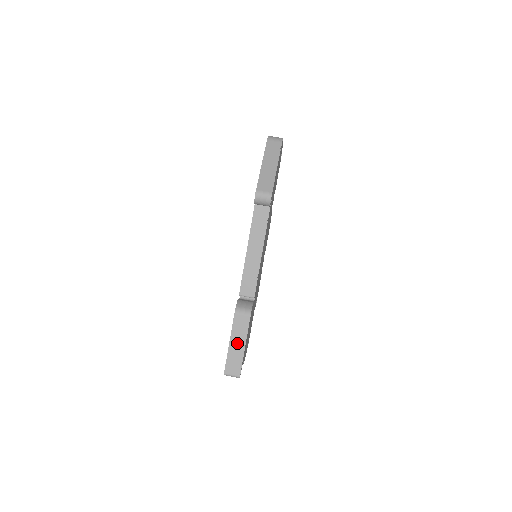
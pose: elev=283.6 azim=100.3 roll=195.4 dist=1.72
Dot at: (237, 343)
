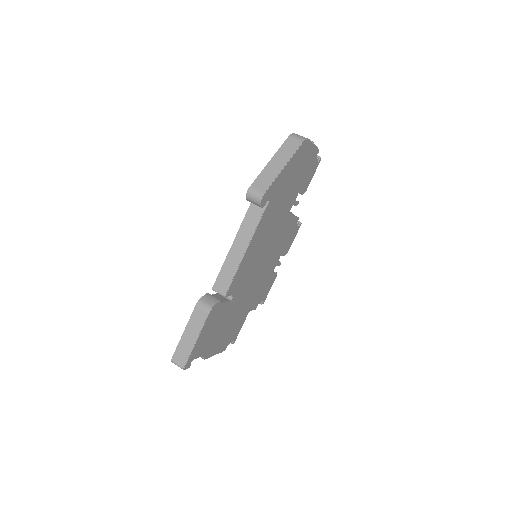
Dot at: (190, 335)
